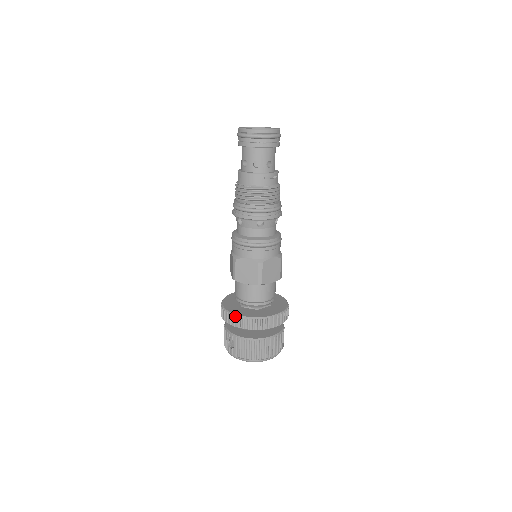
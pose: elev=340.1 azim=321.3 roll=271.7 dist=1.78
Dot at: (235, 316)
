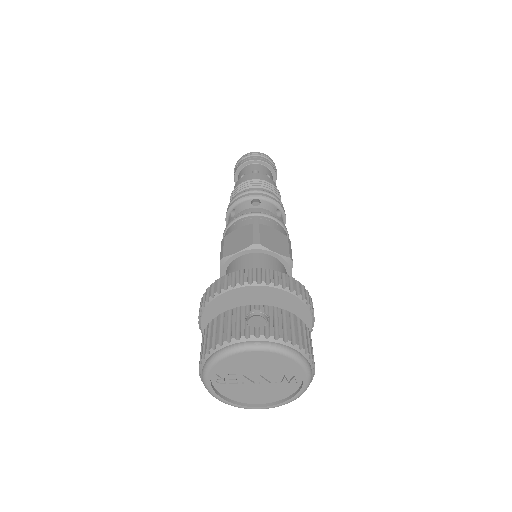
Dot at: (274, 272)
